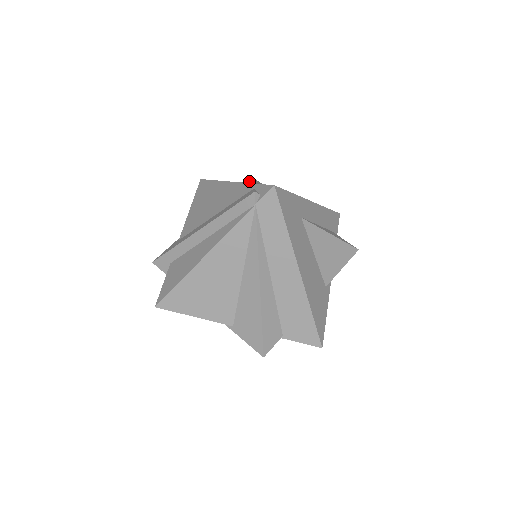
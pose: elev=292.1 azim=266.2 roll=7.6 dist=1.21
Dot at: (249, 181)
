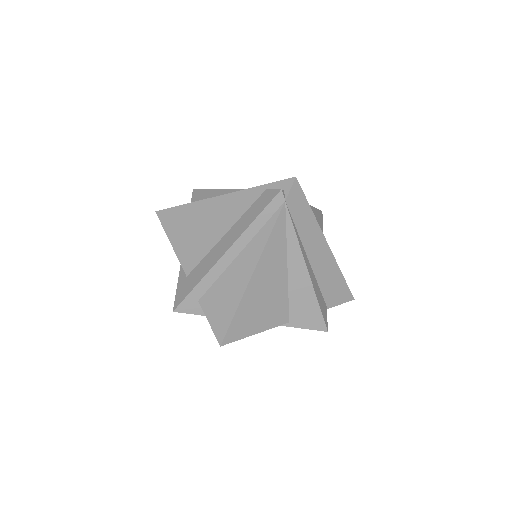
Dot at: (218, 191)
